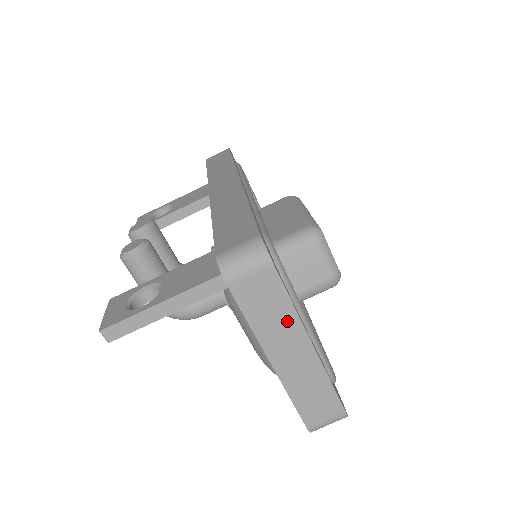
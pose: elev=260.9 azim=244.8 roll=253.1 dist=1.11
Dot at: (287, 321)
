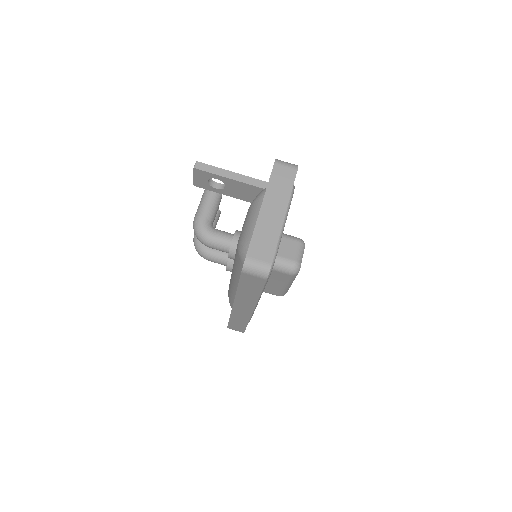
Dot at: (284, 195)
